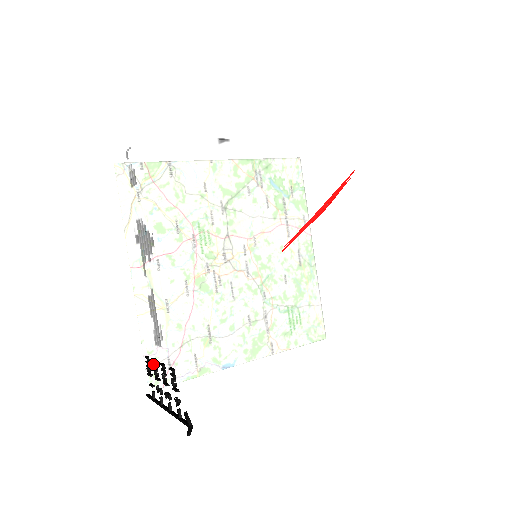
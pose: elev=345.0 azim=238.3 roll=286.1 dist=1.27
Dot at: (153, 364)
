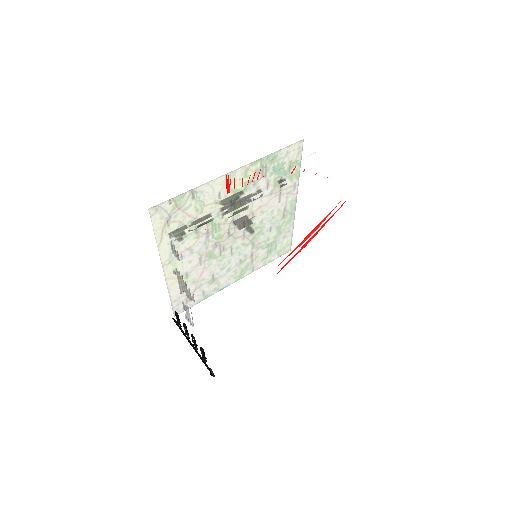
Dot at: (183, 325)
